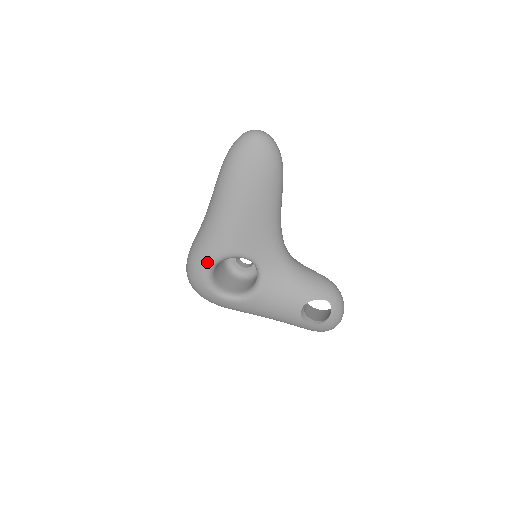
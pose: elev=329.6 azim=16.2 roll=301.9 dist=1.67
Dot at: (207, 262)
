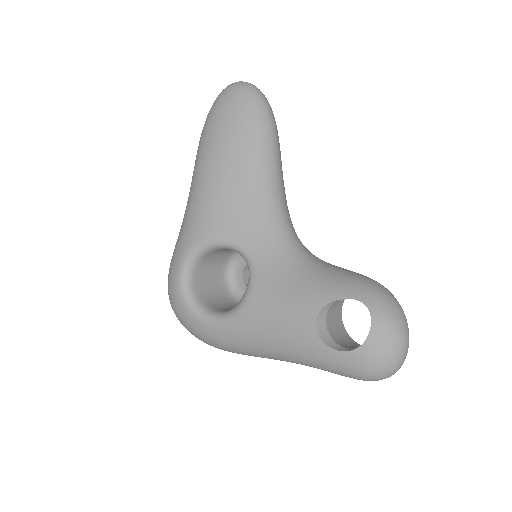
Dot at: (180, 259)
